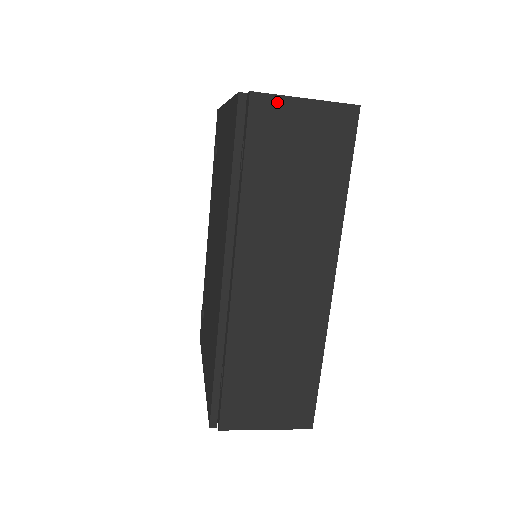
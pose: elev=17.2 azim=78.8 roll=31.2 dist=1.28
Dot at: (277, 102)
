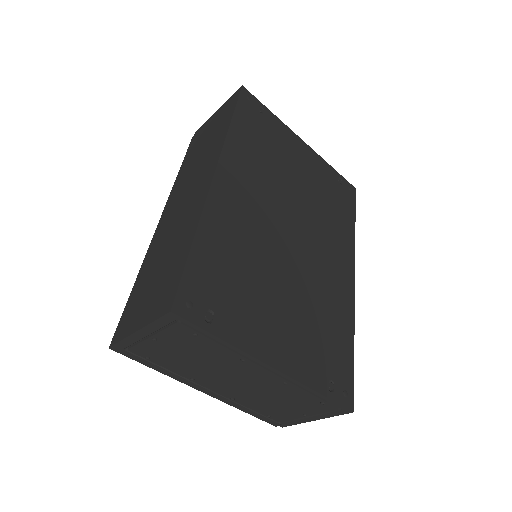
Dot at: (205, 124)
